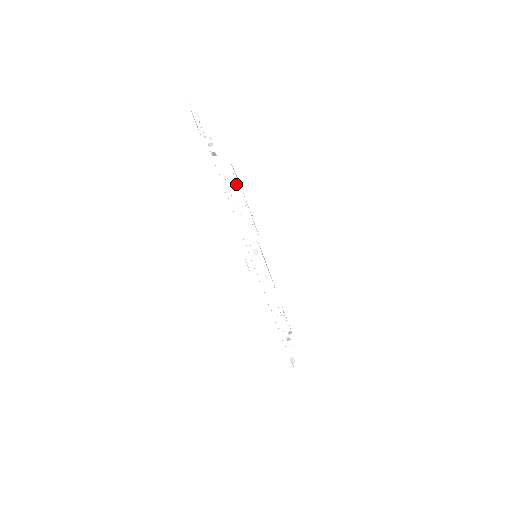
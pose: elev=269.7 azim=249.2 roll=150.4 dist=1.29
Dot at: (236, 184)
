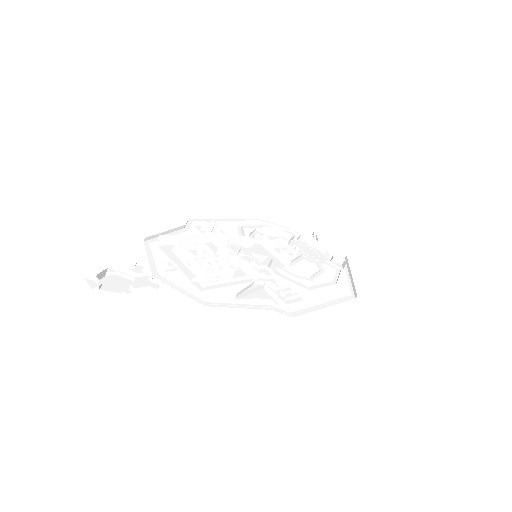
Dot at: (207, 283)
